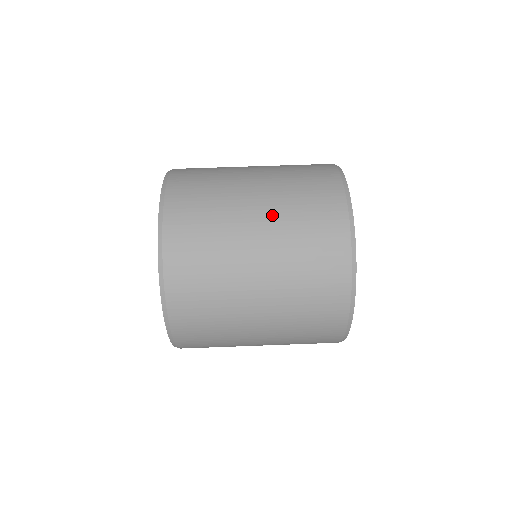
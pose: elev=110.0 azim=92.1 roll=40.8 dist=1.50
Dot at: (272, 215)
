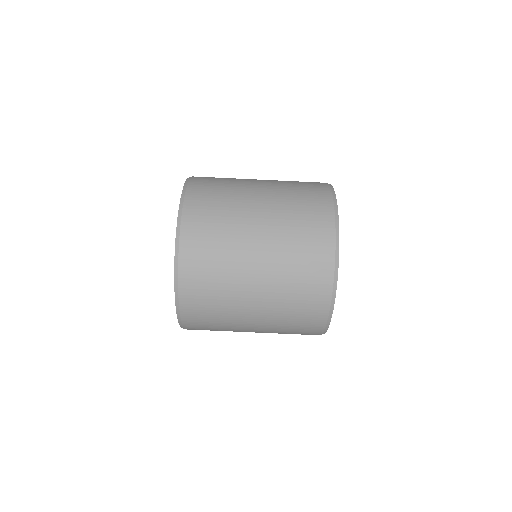
Dot at: (270, 268)
